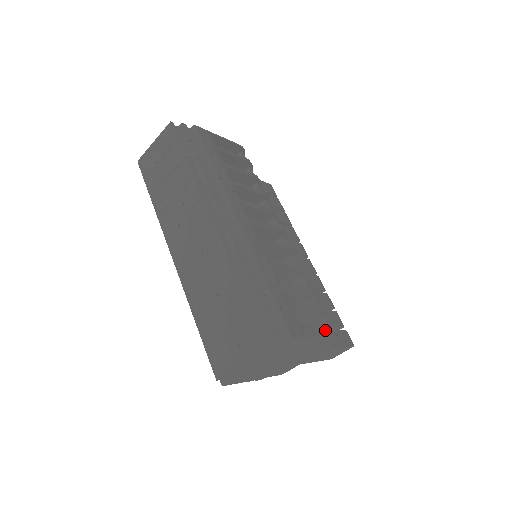
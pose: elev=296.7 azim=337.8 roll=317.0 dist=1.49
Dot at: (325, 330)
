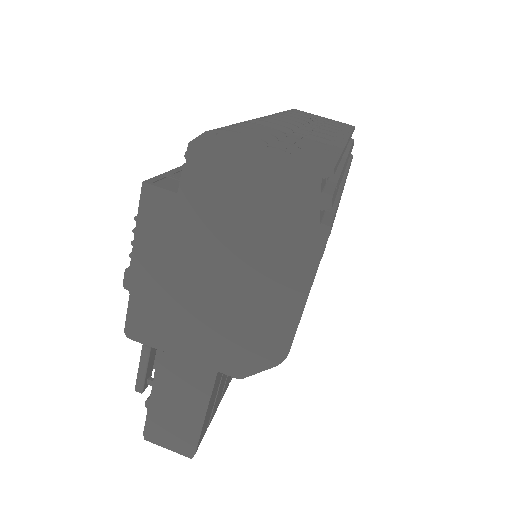
Dot at: occluded
